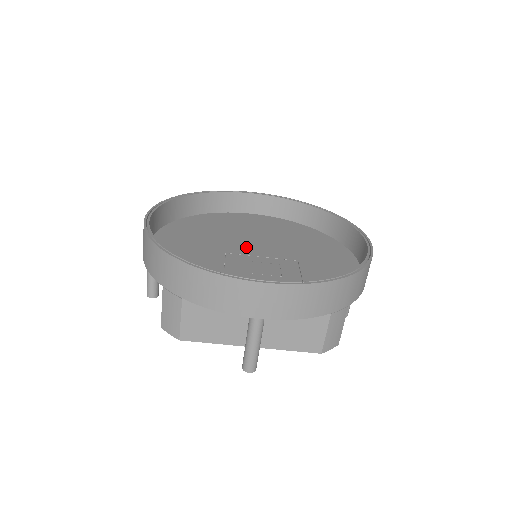
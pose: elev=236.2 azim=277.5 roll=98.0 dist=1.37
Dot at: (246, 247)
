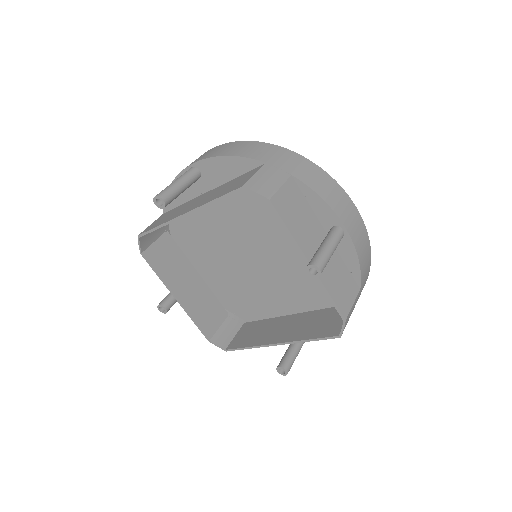
Dot at: (247, 247)
